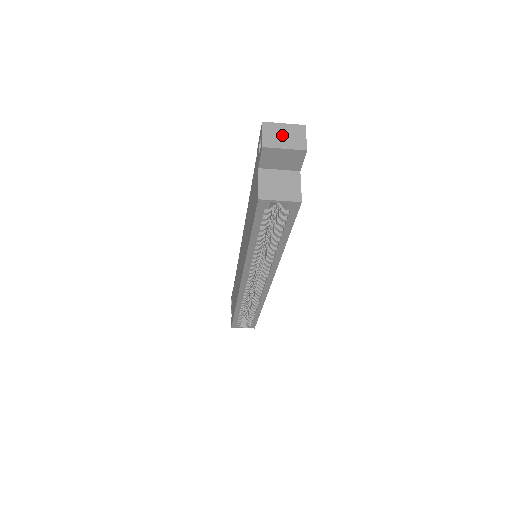
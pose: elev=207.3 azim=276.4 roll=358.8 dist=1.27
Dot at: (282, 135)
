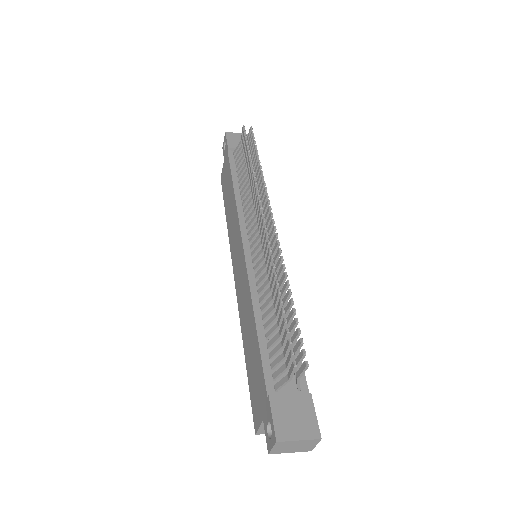
Dot at: (292, 447)
